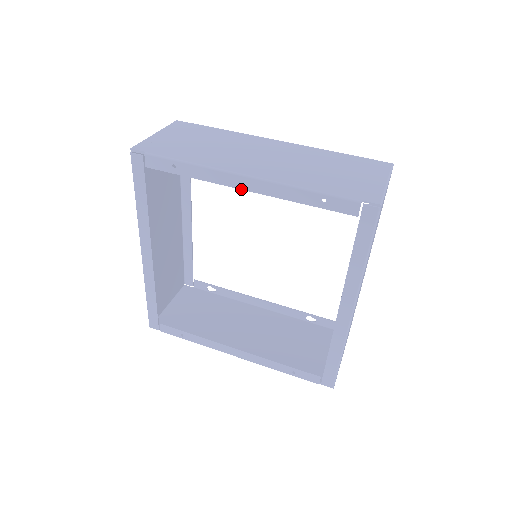
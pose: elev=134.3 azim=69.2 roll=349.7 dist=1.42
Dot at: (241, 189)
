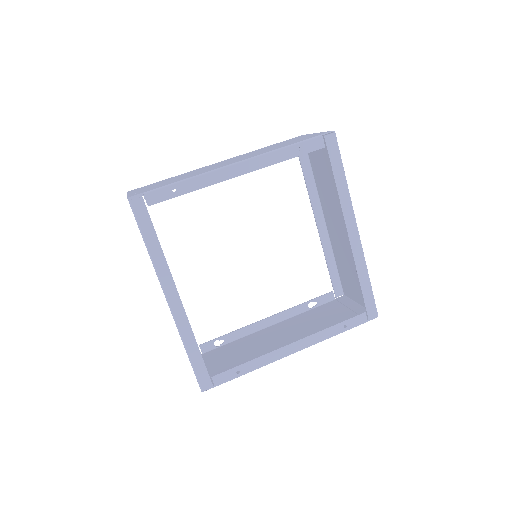
Dot at: (237, 176)
